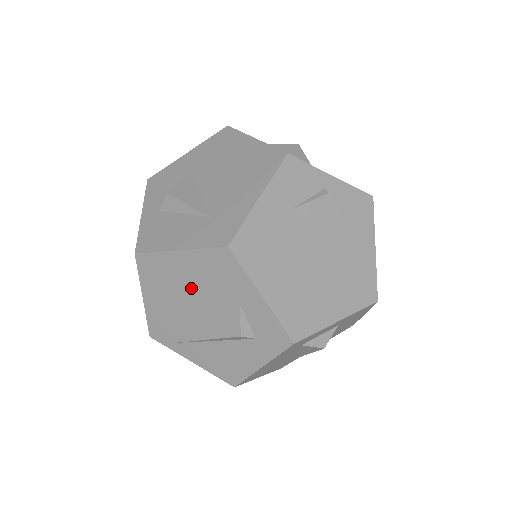
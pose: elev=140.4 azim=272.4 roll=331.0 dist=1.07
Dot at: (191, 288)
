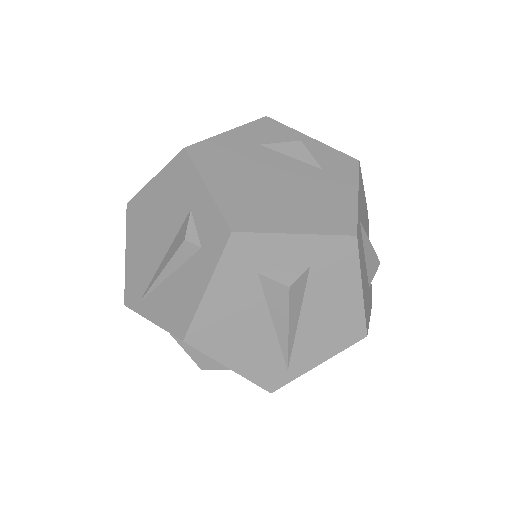
Dot at: (158, 215)
